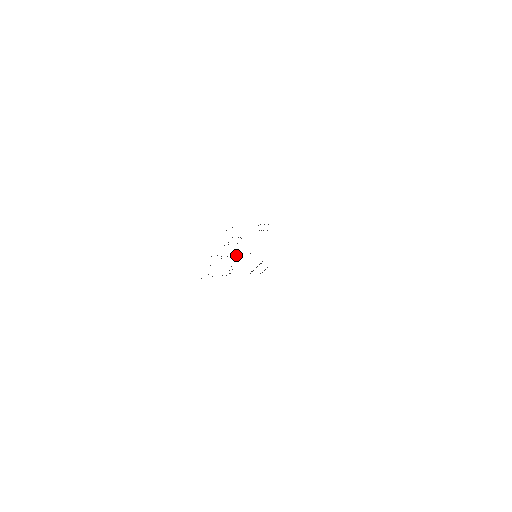
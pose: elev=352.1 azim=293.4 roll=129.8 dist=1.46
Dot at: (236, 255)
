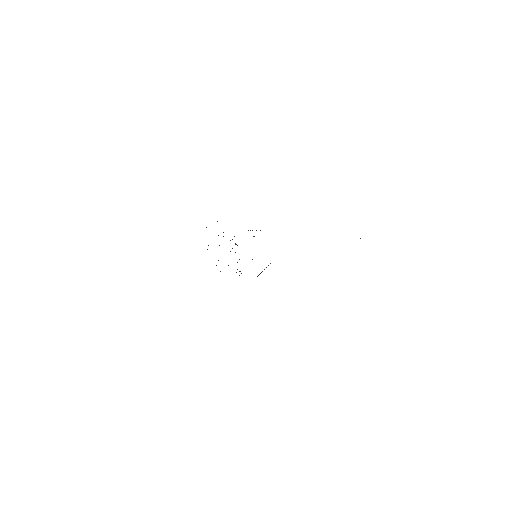
Dot at: occluded
